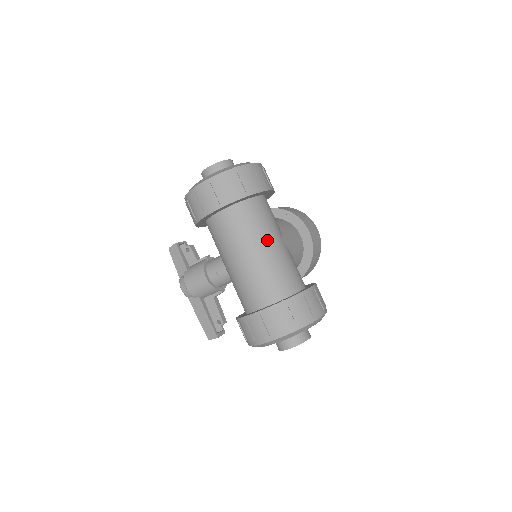
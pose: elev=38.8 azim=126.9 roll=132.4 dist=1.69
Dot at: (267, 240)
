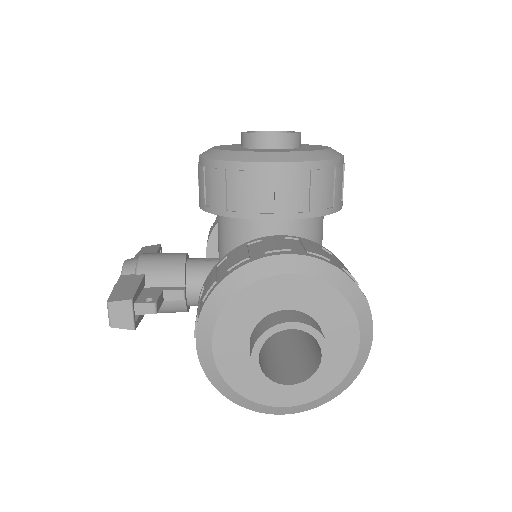
Dot at: occluded
